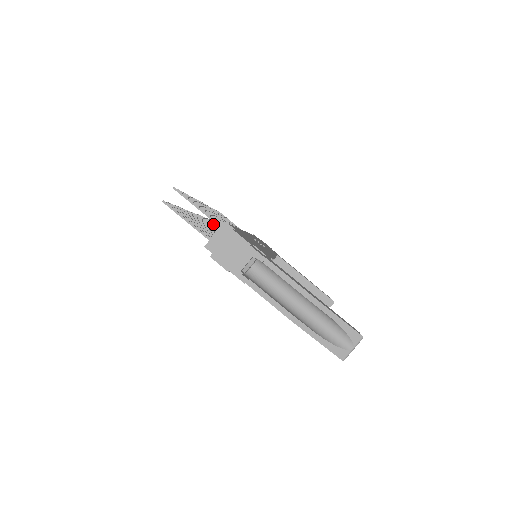
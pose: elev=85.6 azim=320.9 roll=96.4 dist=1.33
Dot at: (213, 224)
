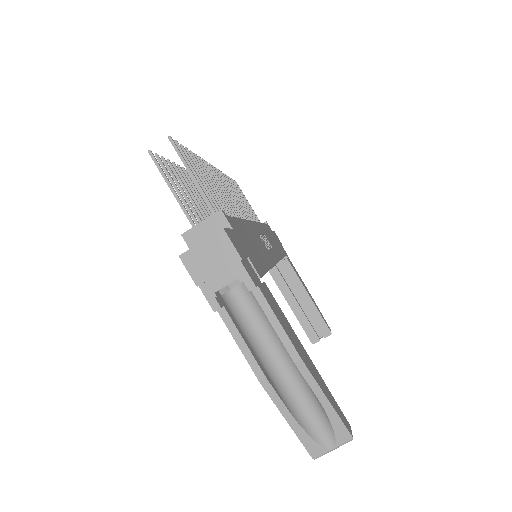
Dot at: occluded
